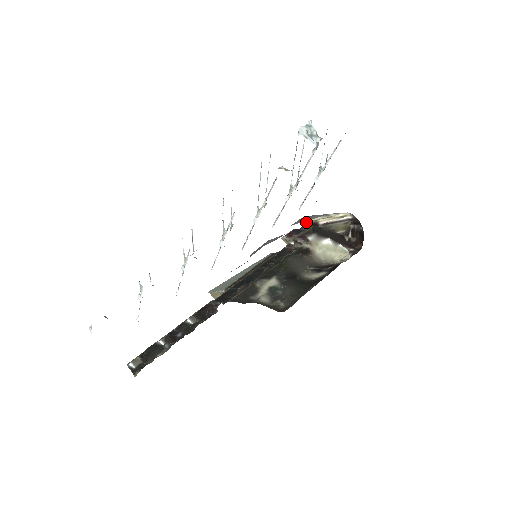
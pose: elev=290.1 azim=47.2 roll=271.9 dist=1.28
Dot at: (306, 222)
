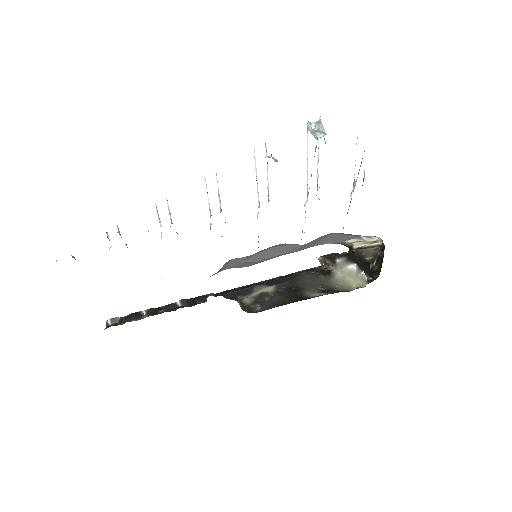
Dot at: (344, 245)
